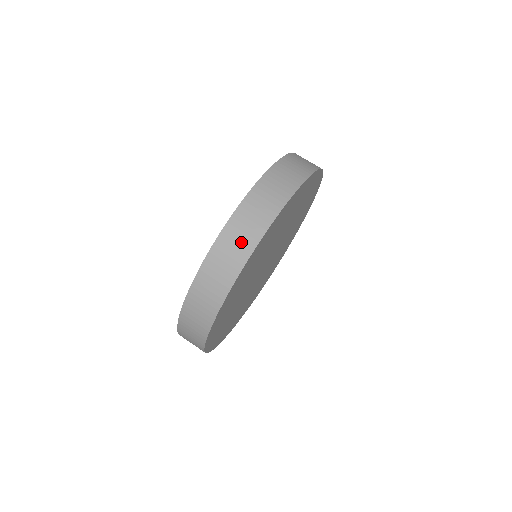
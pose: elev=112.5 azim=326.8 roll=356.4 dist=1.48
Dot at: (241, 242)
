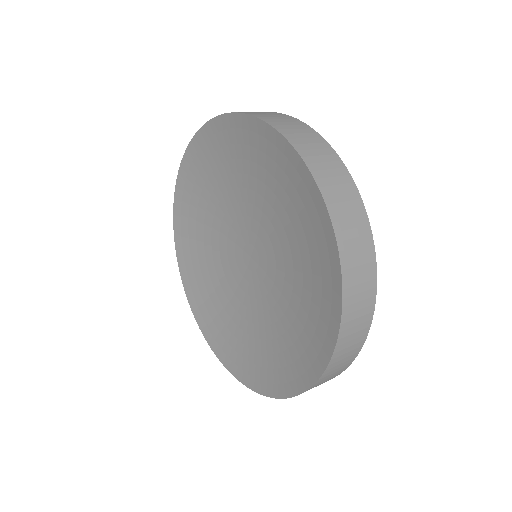
Dot at: (347, 359)
